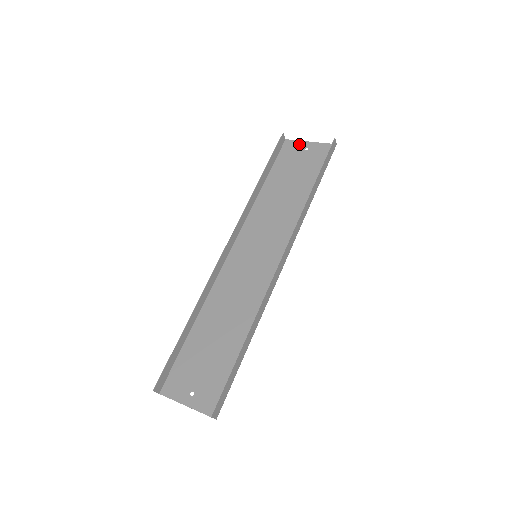
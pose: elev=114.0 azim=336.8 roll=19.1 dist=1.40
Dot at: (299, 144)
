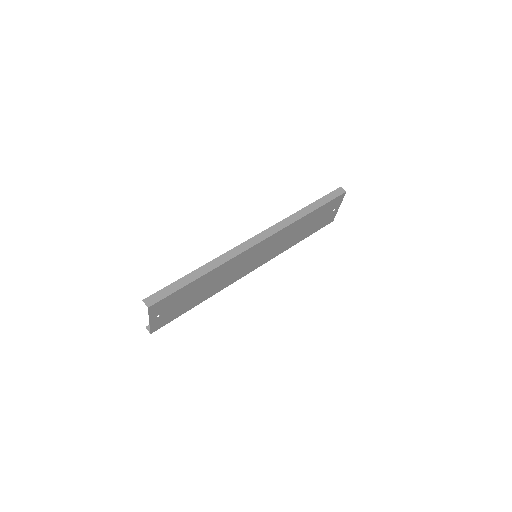
Dot at: (334, 214)
